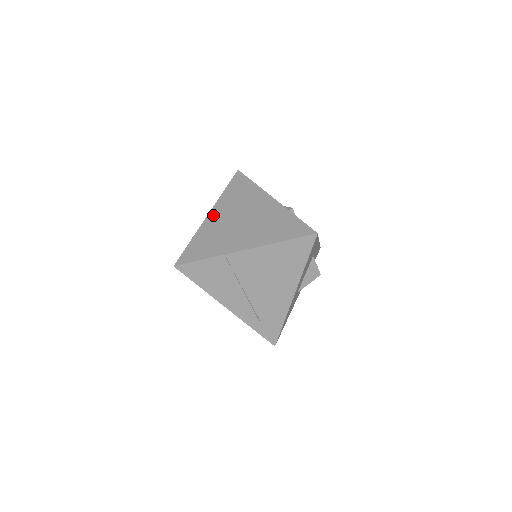
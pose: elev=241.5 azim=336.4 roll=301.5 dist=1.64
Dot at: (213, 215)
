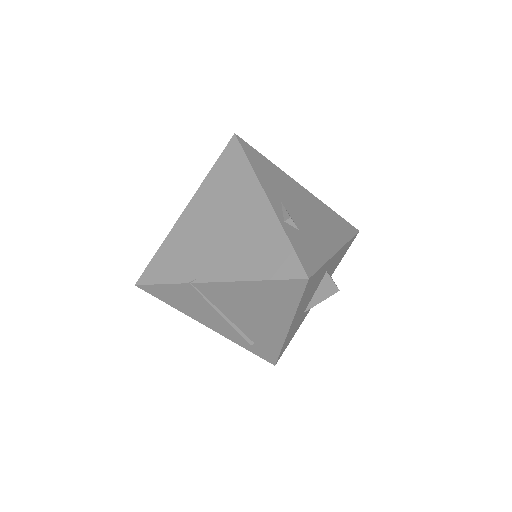
Dot at: (190, 211)
